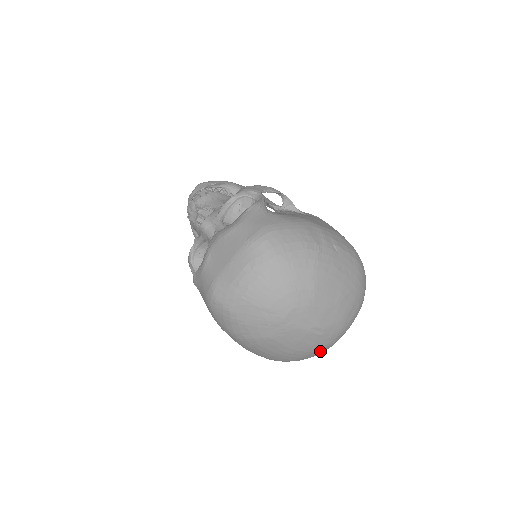
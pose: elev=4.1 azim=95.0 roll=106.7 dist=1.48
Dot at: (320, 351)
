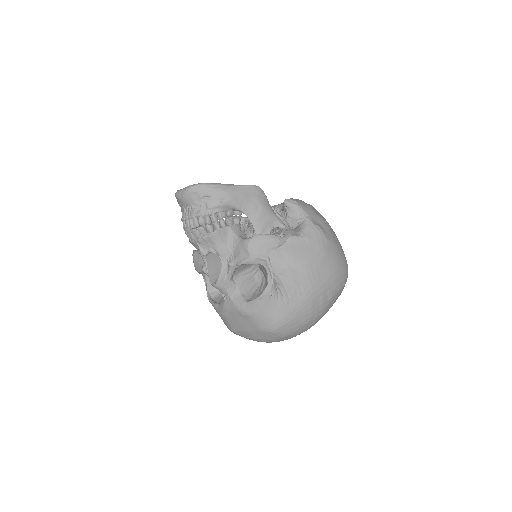
Dot at: occluded
